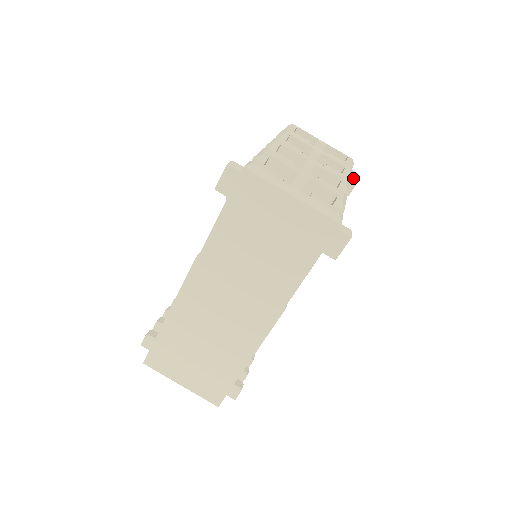
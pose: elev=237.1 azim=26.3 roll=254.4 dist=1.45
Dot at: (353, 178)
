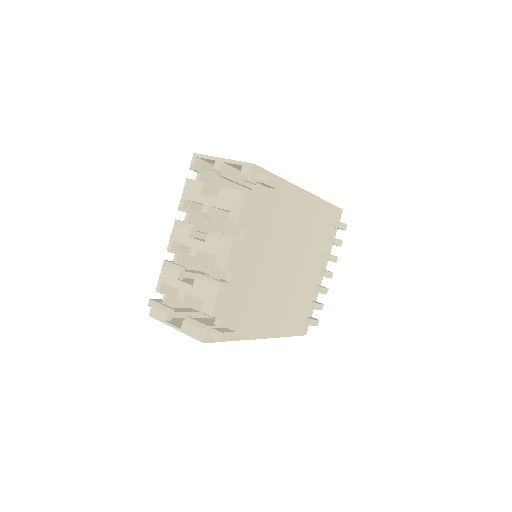
Dot at: (261, 183)
